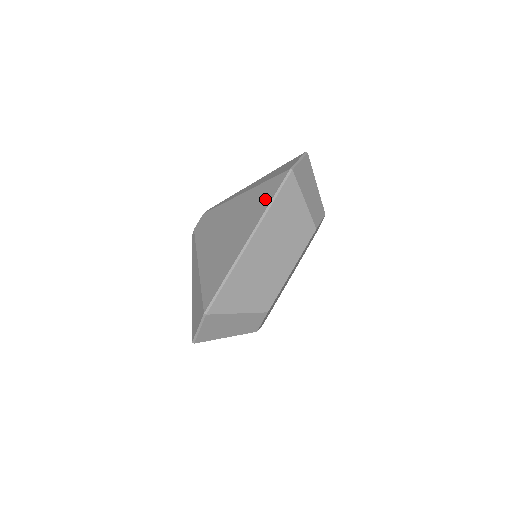
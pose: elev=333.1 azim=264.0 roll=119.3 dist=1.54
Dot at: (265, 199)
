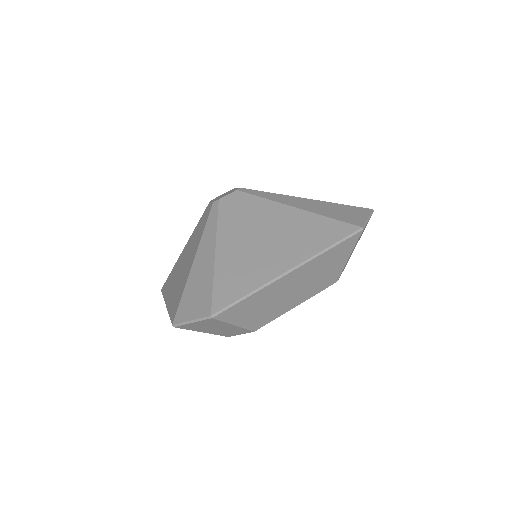
Dot at: (173, 305)
